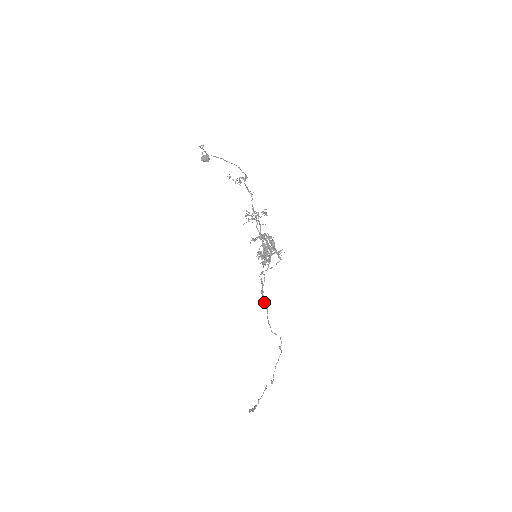
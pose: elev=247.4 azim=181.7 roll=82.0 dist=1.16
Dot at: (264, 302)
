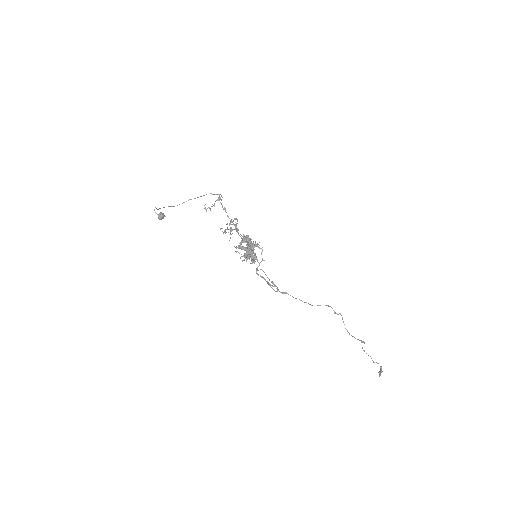
Dot at: (277, 291)
